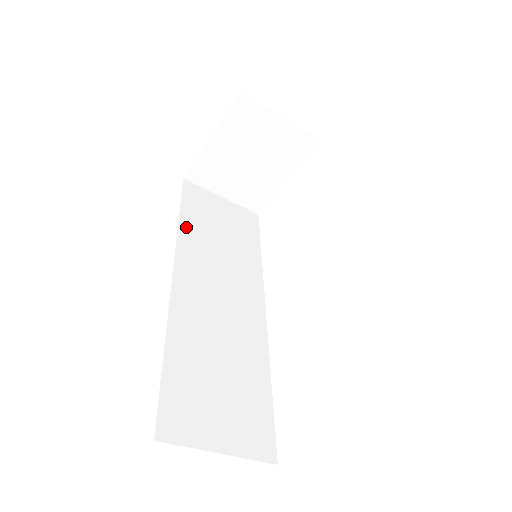
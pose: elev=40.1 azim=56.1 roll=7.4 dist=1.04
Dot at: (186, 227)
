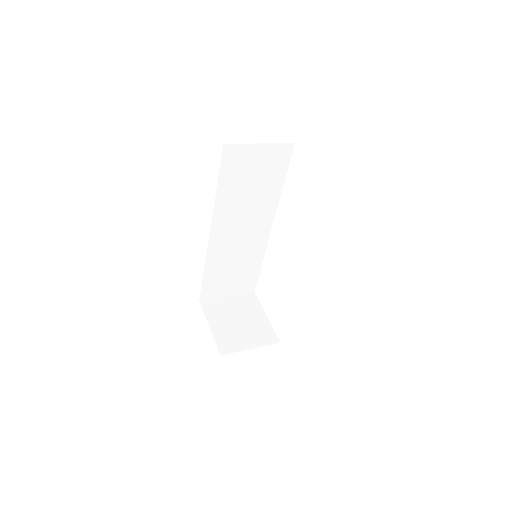
Dot at: (222, 194)
